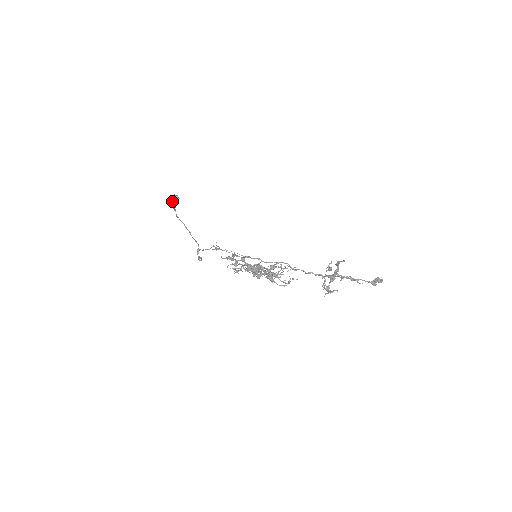
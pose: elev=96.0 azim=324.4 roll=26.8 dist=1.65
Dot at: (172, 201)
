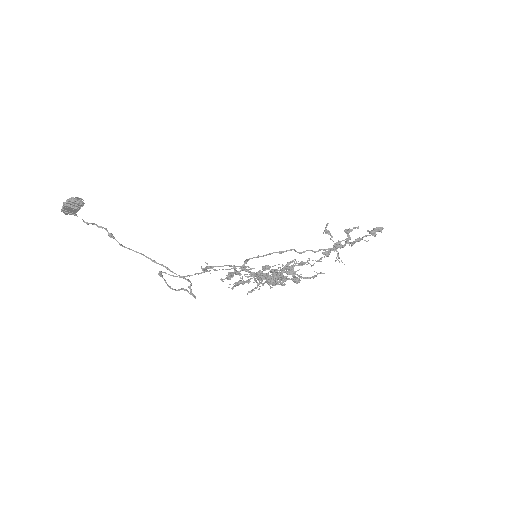
Dot at: (74, 211)
